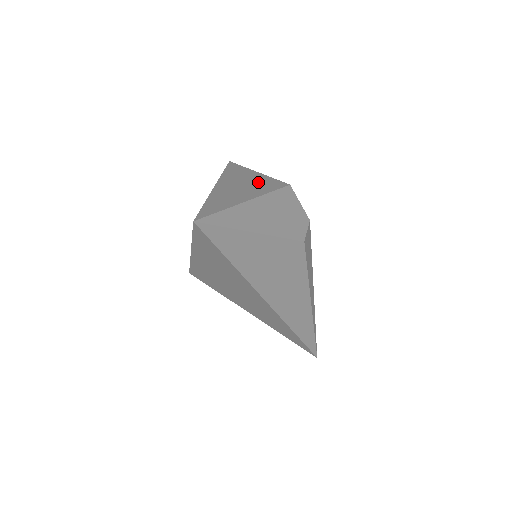
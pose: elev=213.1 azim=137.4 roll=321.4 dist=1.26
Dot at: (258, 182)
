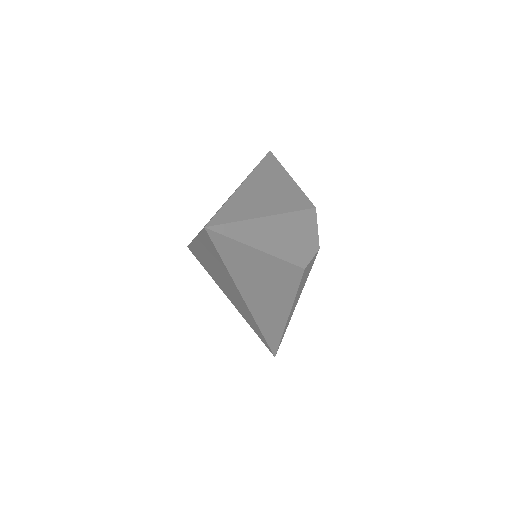
Dot at: (286, 192)
